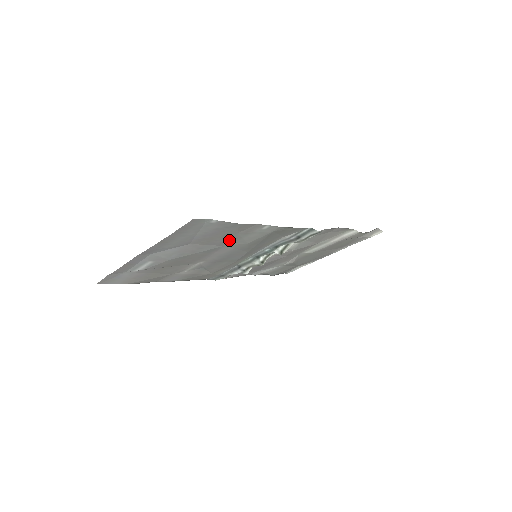
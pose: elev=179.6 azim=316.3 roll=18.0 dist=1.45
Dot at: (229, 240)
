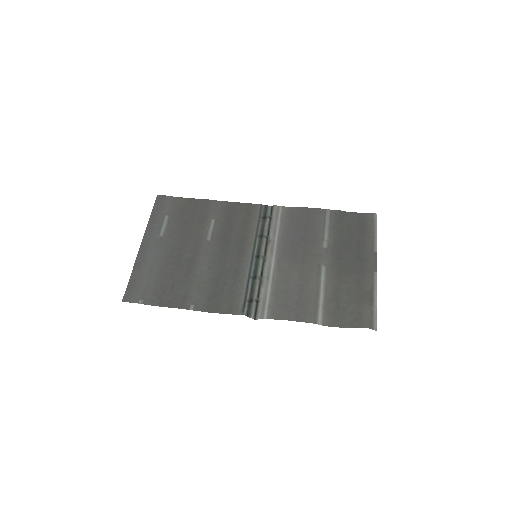
Dot at: (186, 281)
